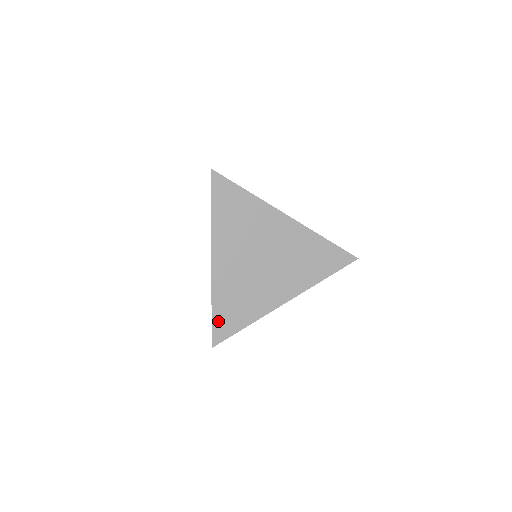
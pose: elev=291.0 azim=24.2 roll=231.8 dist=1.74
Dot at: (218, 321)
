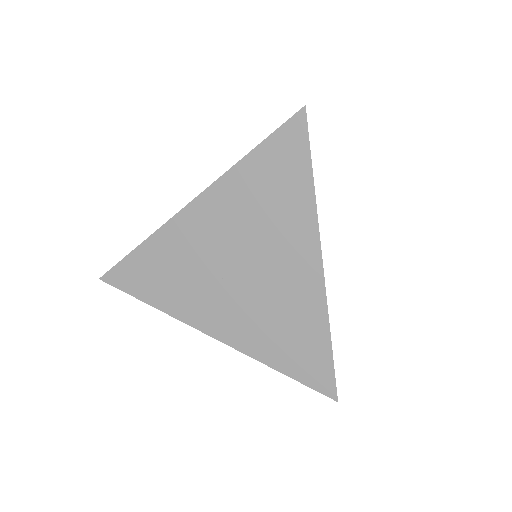
Dot at: (131, 265)
